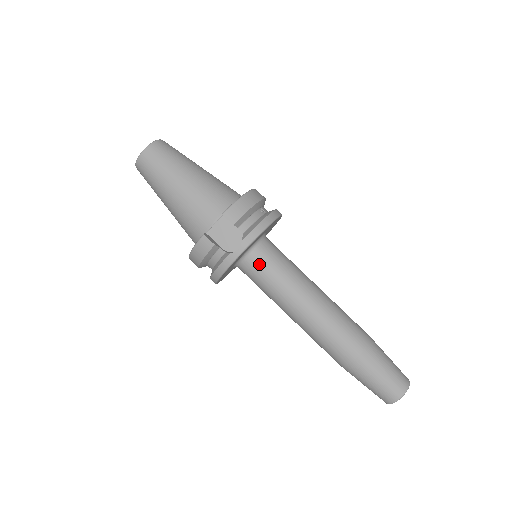
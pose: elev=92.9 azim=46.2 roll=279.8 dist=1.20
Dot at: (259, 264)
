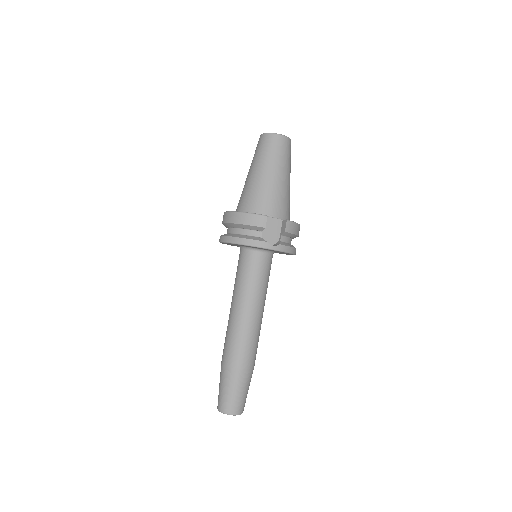
Dot at: (261, 263)
